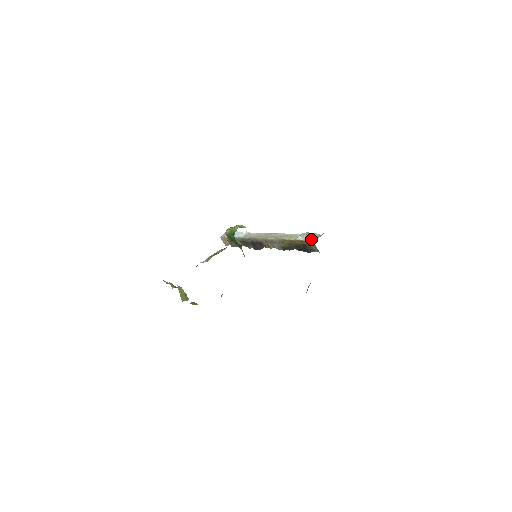
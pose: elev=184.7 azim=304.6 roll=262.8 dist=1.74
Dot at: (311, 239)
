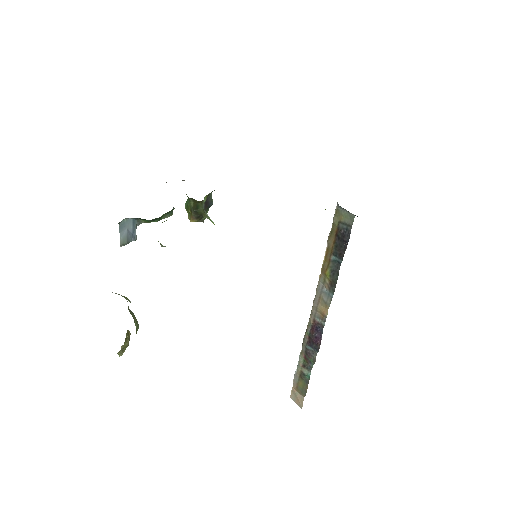
Dot at: (335, 211)
